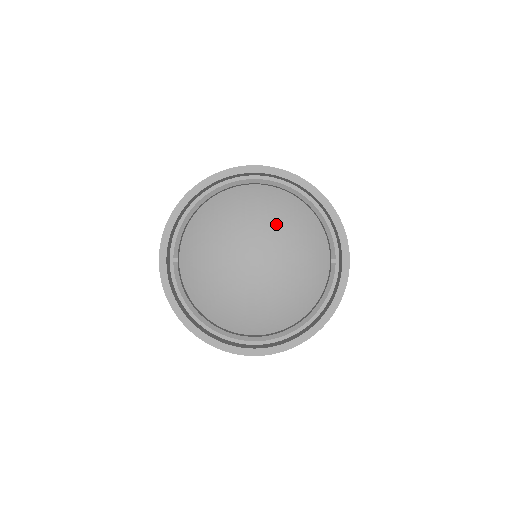
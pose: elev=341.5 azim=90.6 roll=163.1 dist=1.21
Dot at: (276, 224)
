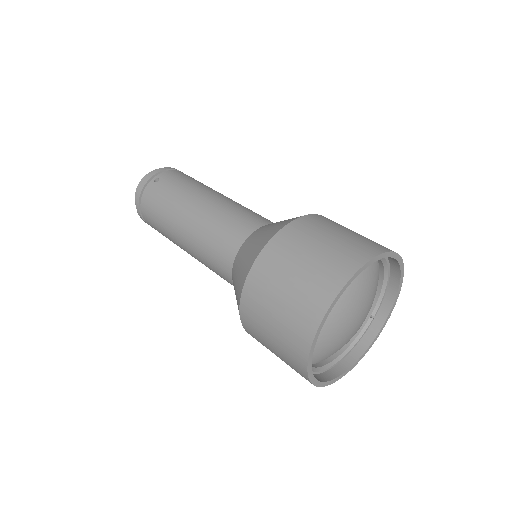
Dot at: (373, 292)
